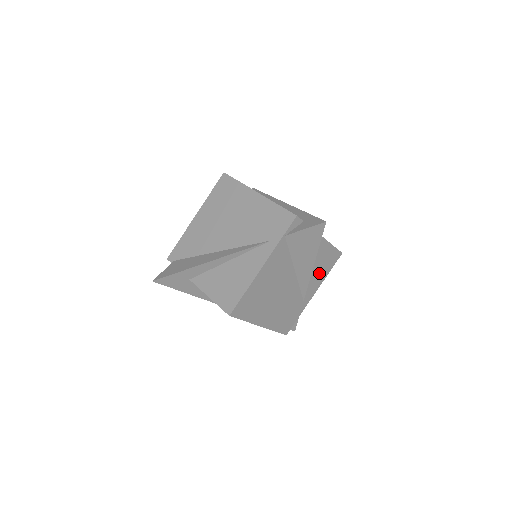
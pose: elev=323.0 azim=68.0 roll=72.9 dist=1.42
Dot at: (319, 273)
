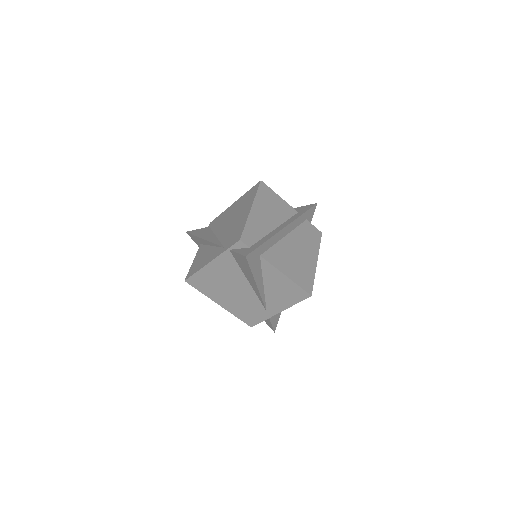
Dot at: (282, 298)
